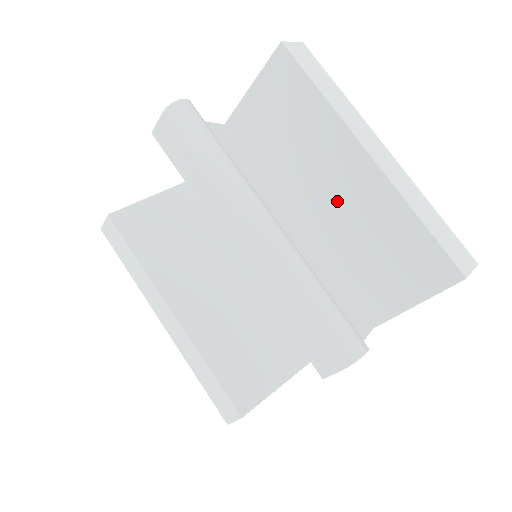
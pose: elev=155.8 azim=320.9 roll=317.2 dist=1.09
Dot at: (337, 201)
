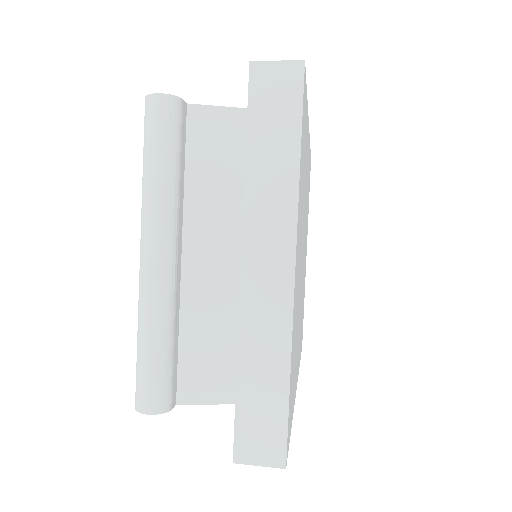
Dot at: occluded
